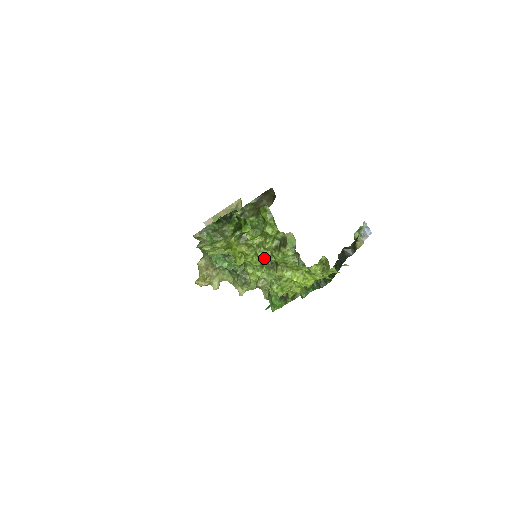
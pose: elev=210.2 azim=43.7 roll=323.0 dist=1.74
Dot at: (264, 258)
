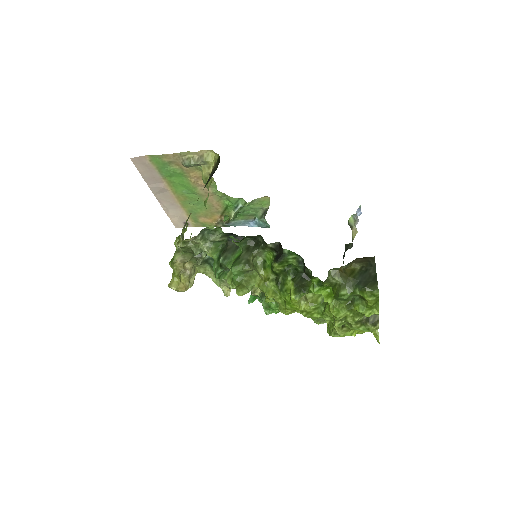
Dot at: occluded
